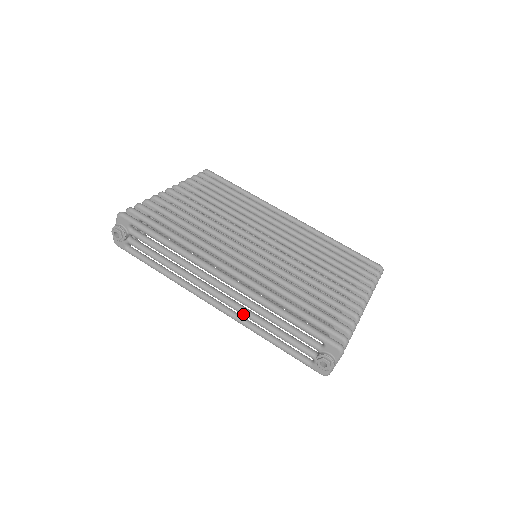
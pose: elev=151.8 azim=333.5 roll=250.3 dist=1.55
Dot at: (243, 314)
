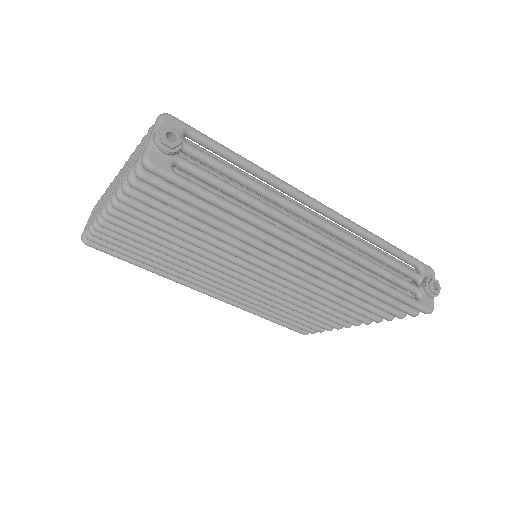
Dot at: (350, 252)
